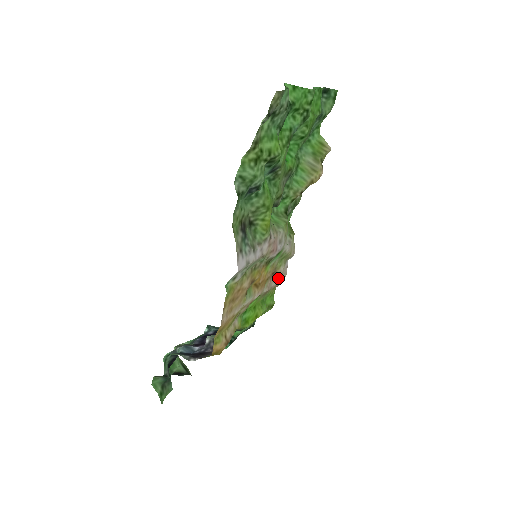
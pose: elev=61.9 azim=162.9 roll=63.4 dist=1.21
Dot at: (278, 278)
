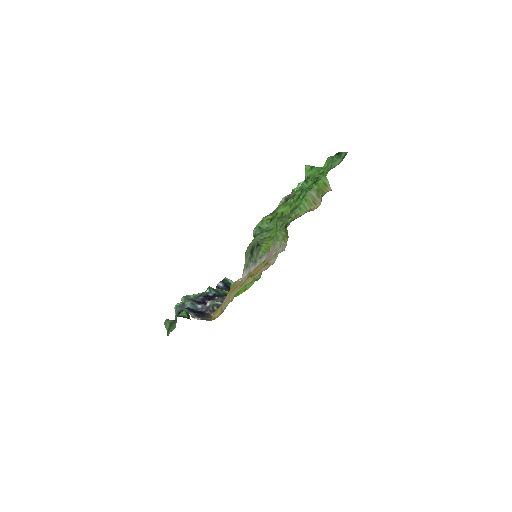
Dot at: (268, 266)
